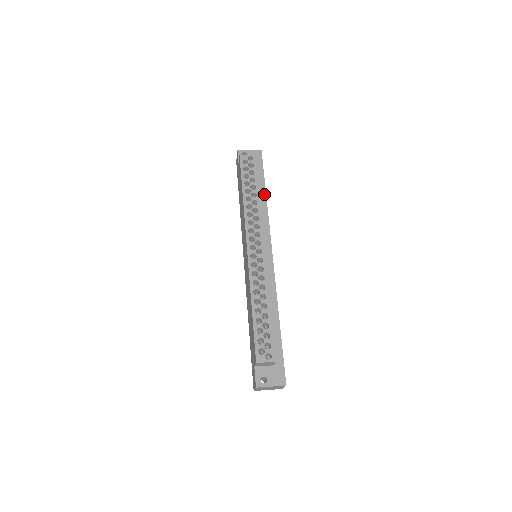
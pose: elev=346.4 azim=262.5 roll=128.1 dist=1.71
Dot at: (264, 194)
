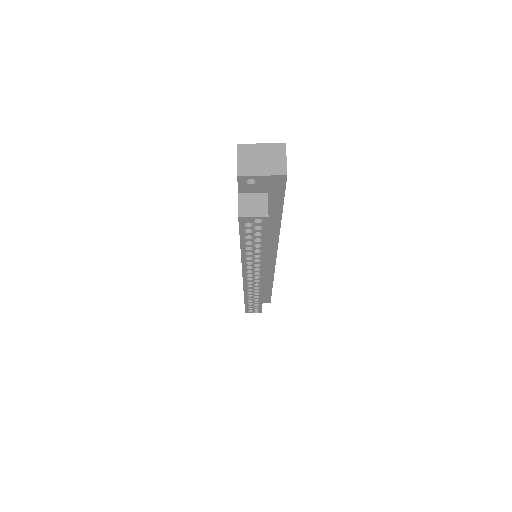
Dot at: (278, 223)
